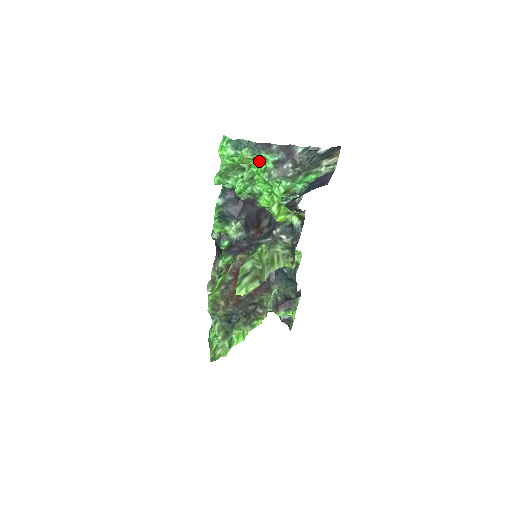
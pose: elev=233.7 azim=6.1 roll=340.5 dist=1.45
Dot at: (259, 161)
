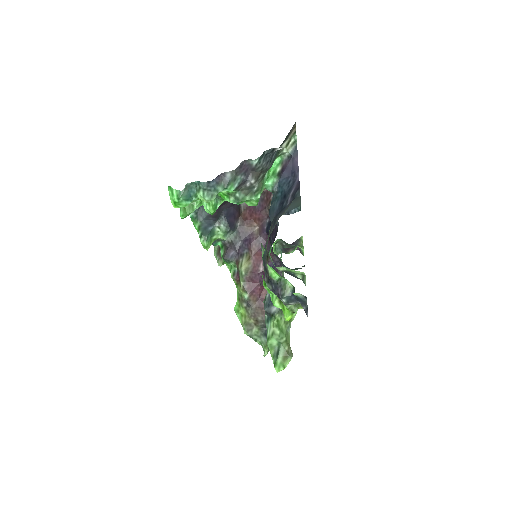
Dot at: occluded
